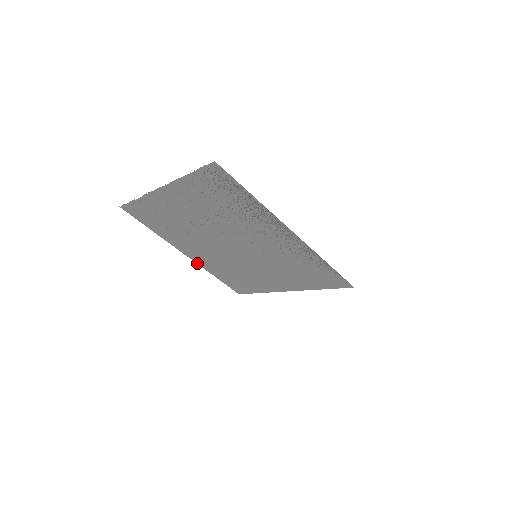
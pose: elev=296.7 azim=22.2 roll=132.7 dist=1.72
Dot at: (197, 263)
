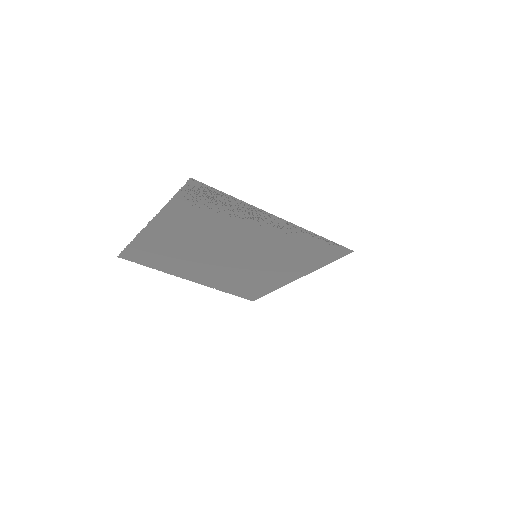
Dot at: (204, 285)
